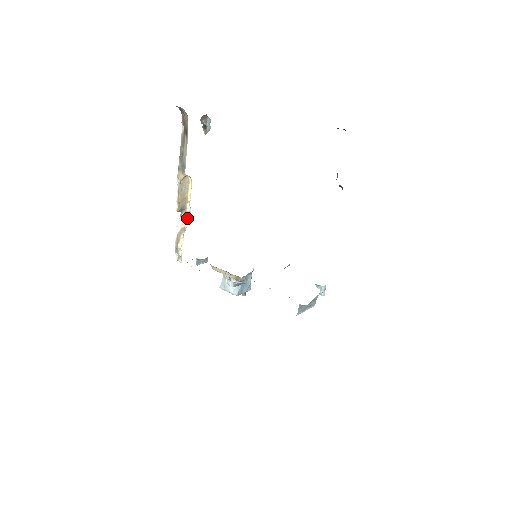
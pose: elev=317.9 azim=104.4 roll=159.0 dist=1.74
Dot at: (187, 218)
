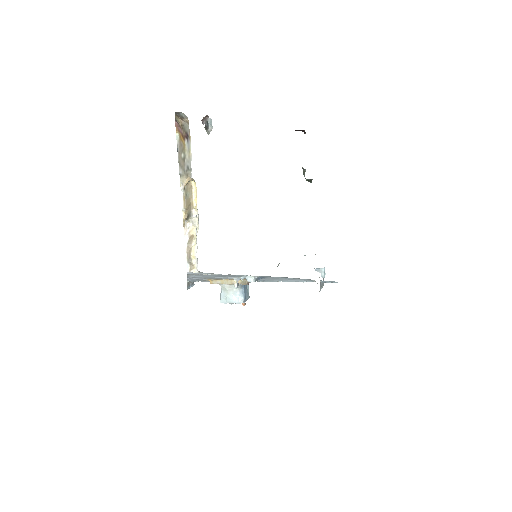
Dot at: (194, 224)
